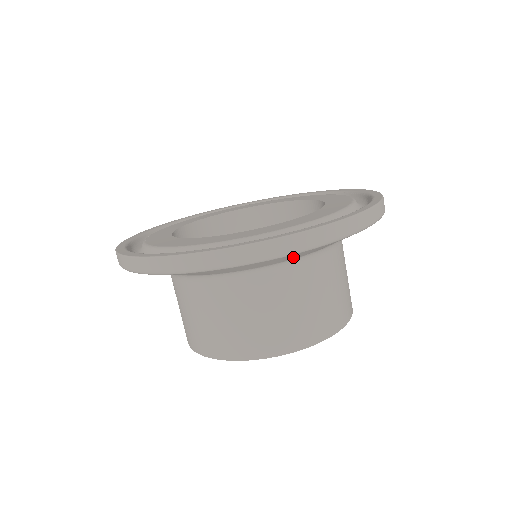
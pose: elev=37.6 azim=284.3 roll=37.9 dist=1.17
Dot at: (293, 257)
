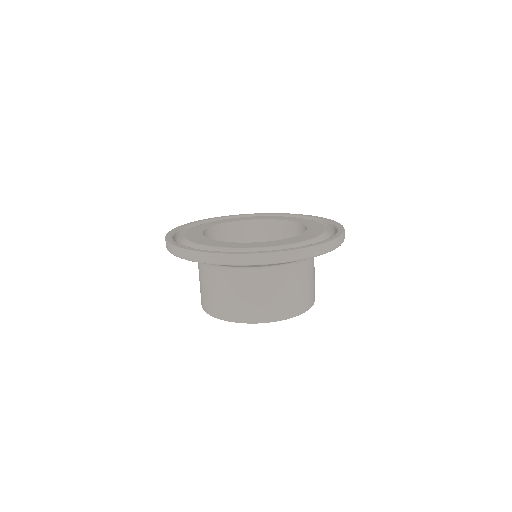
Dot at: (284, 263)
